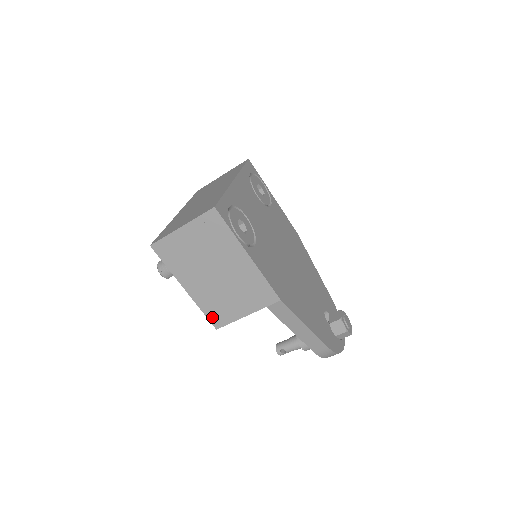
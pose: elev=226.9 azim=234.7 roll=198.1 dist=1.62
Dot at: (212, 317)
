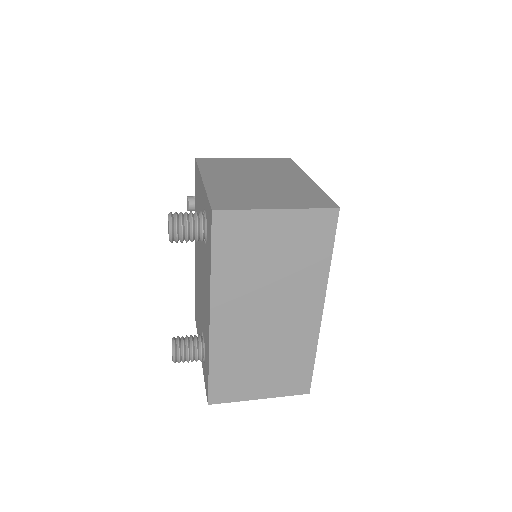
Dot at: occluded
